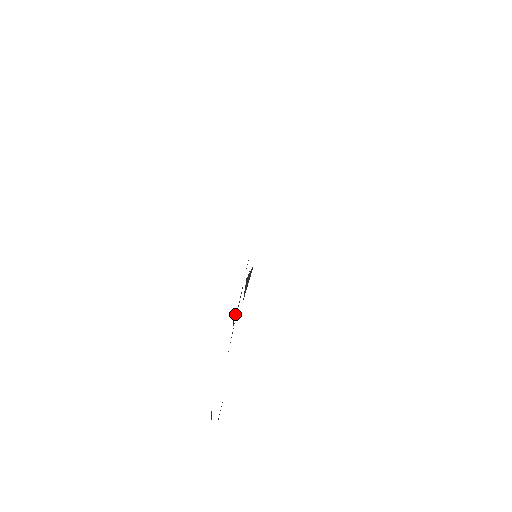
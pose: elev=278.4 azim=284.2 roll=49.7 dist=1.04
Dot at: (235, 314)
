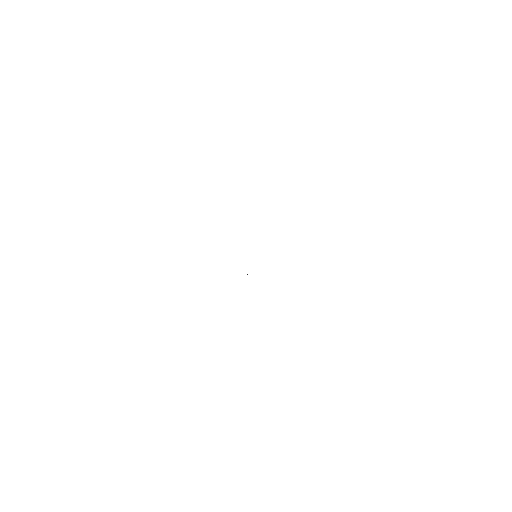
Dot at: occluded
